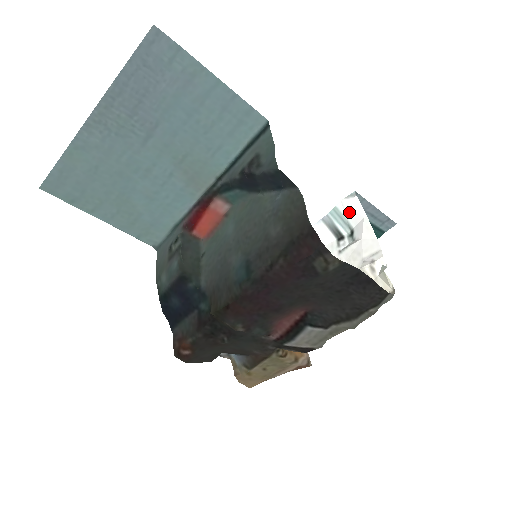
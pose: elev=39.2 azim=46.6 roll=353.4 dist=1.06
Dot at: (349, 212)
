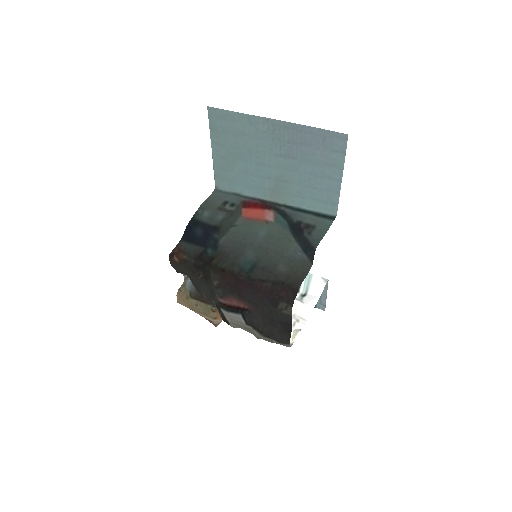
Dot at: (315, 285)
